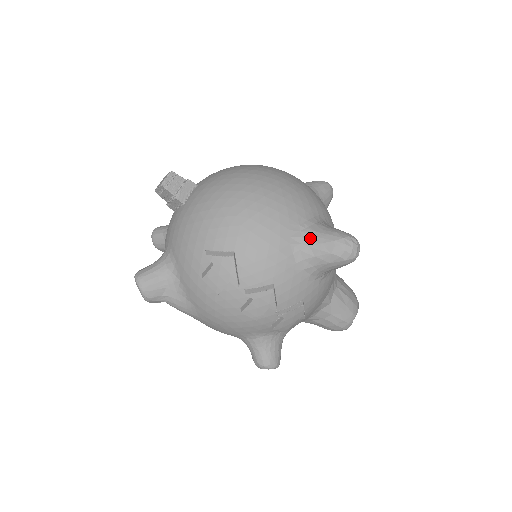
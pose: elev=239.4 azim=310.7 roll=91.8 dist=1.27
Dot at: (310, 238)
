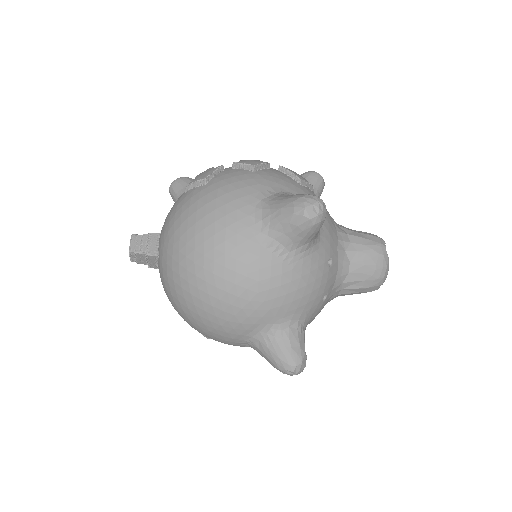
Dot at: (257, 351)
